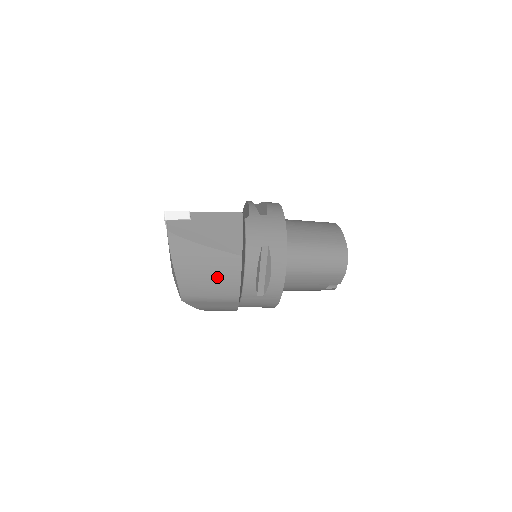
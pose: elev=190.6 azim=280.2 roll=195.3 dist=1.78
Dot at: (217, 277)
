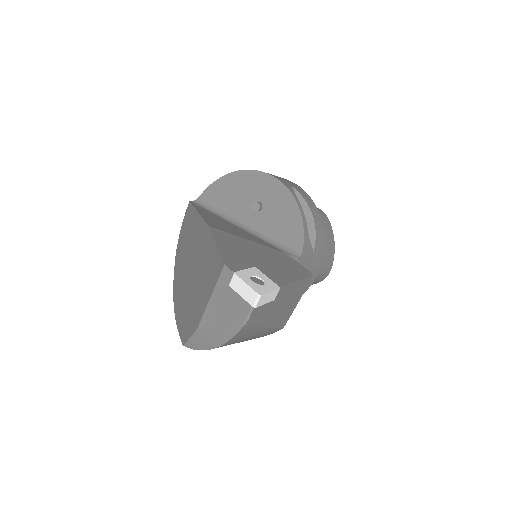
Dot at: occluded
